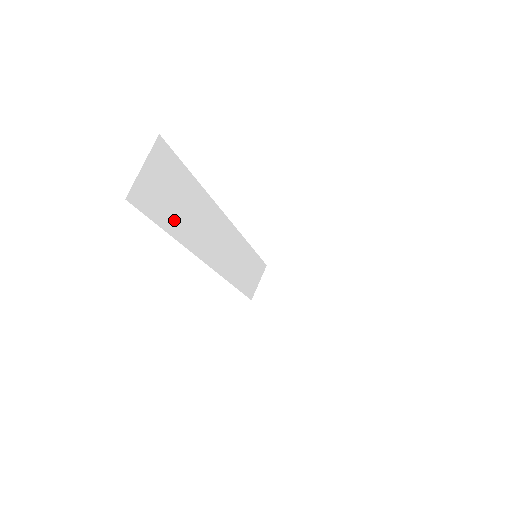
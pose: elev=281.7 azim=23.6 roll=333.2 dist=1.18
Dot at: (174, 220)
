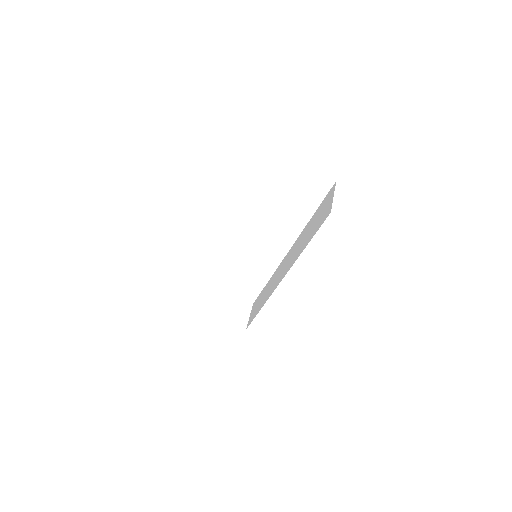
Dot at: occluded
